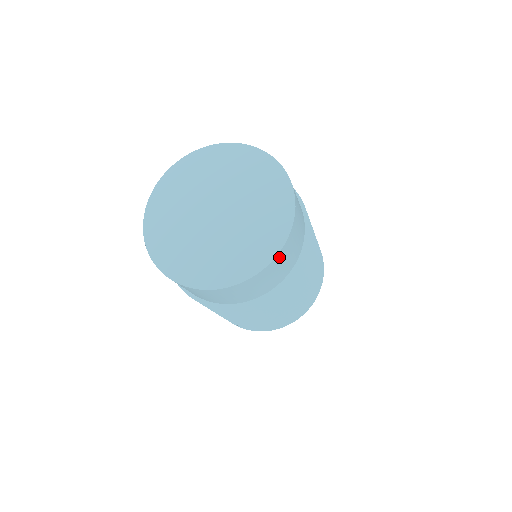
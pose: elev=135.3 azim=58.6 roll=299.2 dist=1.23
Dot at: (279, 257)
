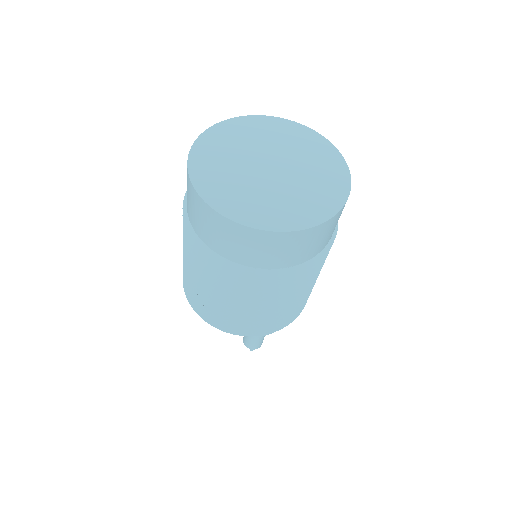
Dot at: (253, 234)
